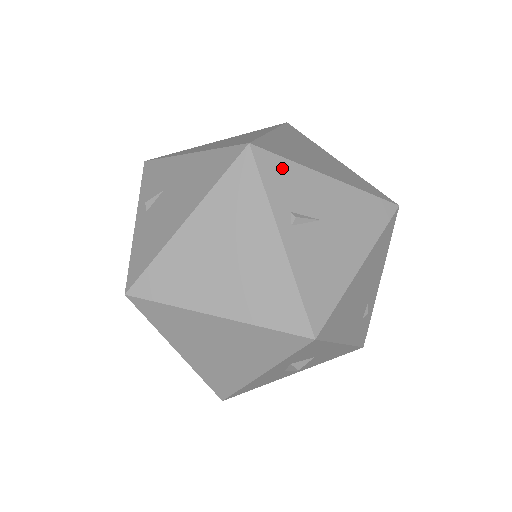
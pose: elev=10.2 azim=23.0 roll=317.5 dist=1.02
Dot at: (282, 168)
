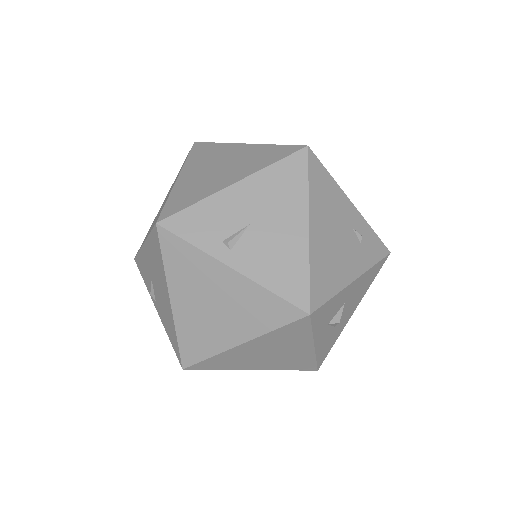
Dot at: (192, 216)
